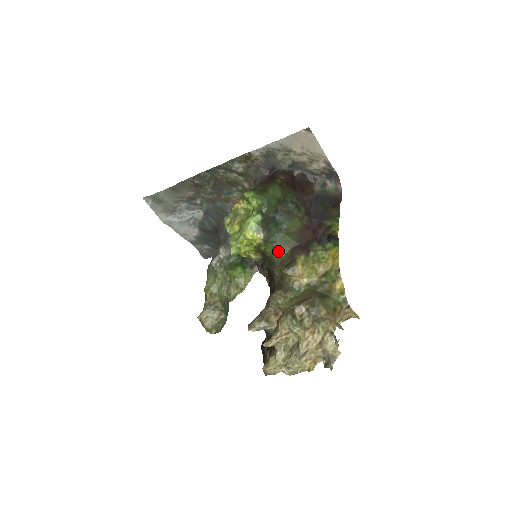
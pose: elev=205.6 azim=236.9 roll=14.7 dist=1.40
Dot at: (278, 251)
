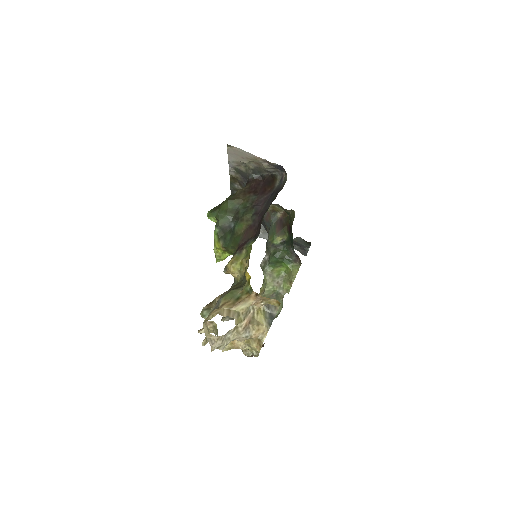
Dot at: occluded
